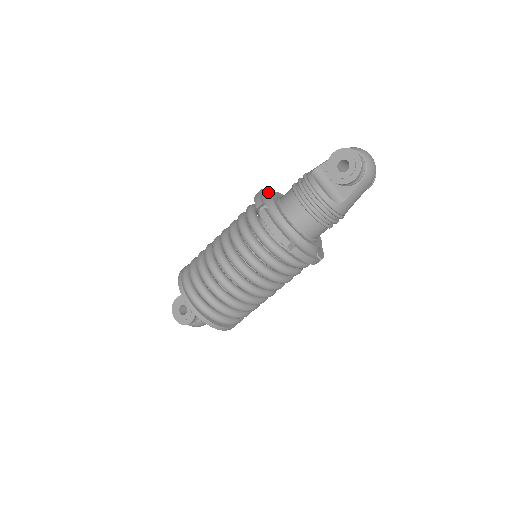
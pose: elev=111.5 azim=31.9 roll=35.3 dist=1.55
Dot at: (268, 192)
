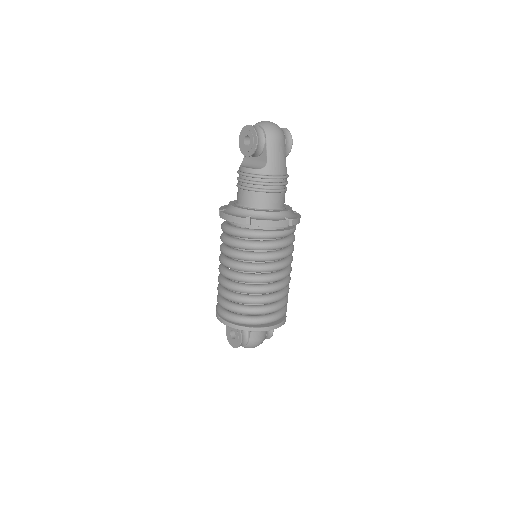
Dot at: occluded
